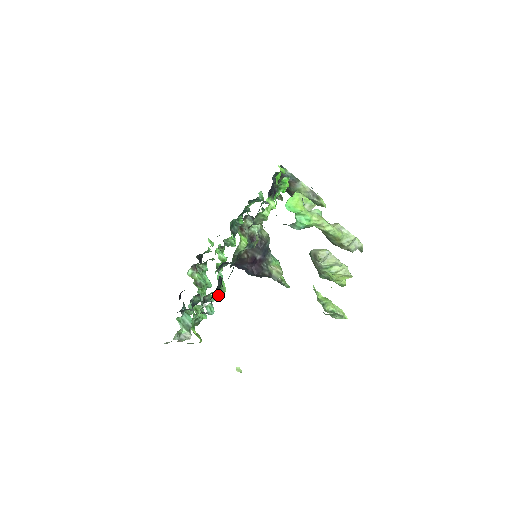
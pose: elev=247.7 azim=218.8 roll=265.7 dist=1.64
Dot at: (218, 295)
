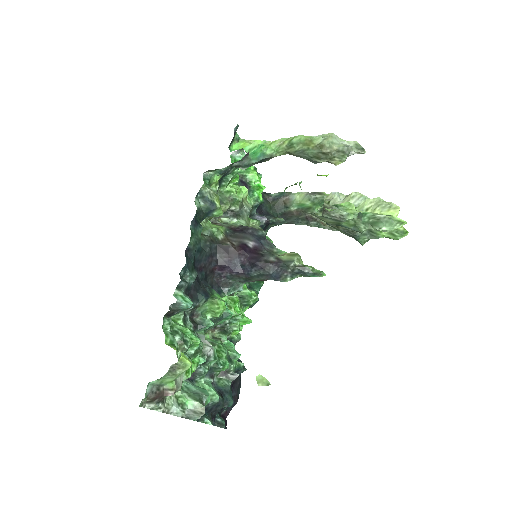
Dot at: (217, 315)
